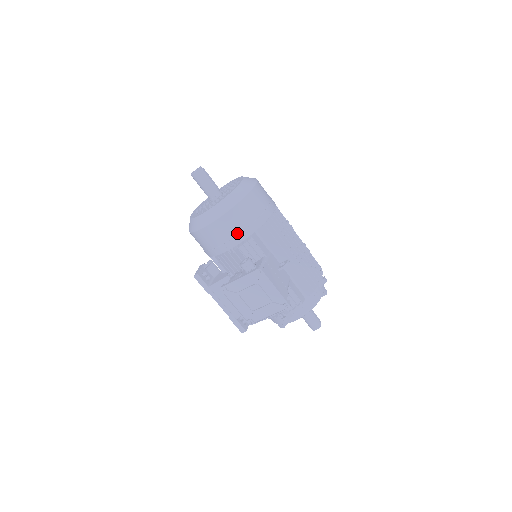
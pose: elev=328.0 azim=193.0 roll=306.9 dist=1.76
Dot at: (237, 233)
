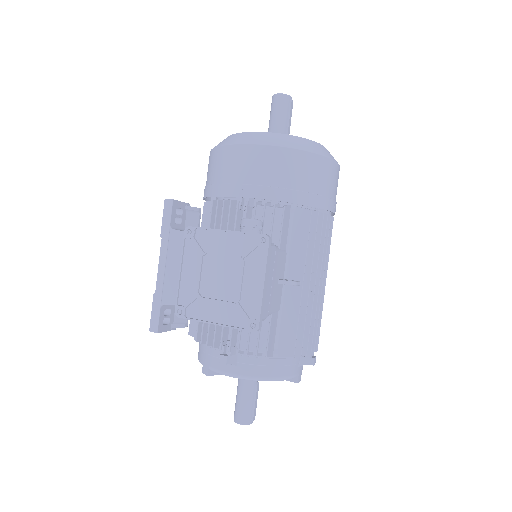
Dot at: (273, 184)
